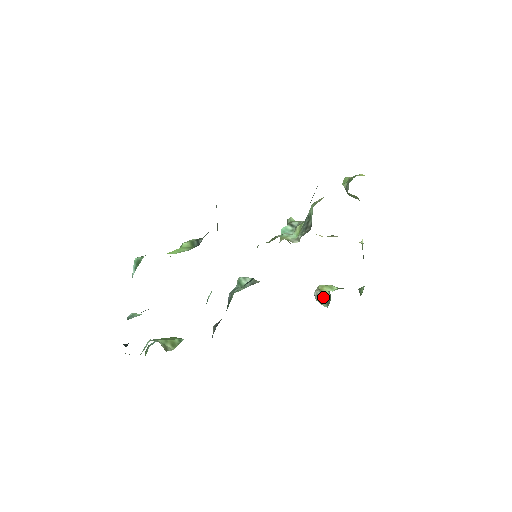
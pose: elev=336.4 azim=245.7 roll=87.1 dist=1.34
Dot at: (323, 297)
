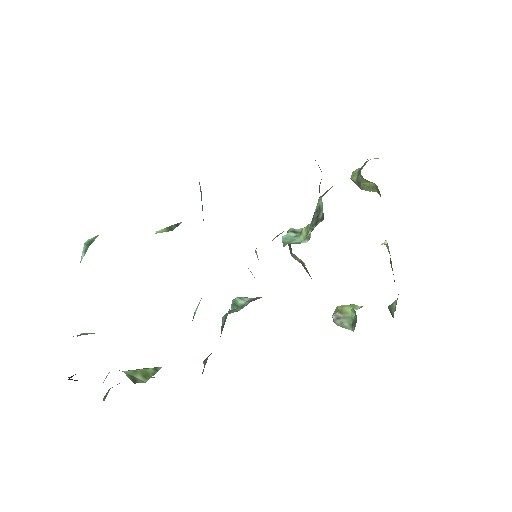
Dot at: (345, 319)
